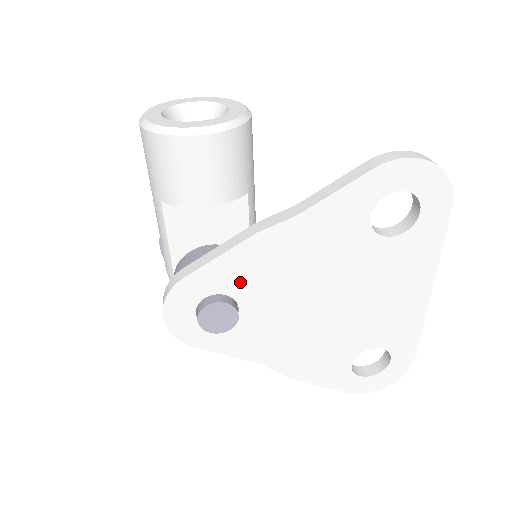
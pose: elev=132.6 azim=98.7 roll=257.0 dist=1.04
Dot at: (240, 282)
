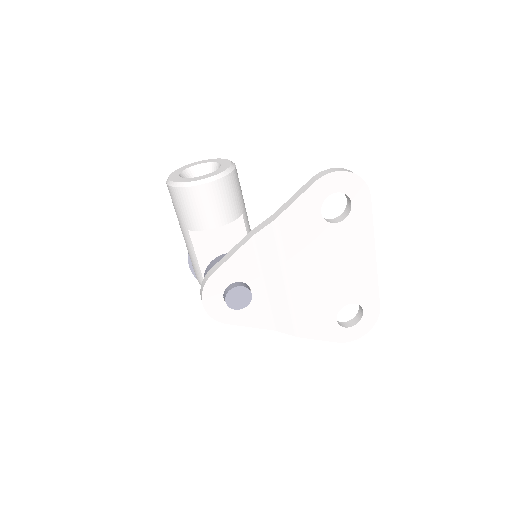
Dot at: (248, 271)
